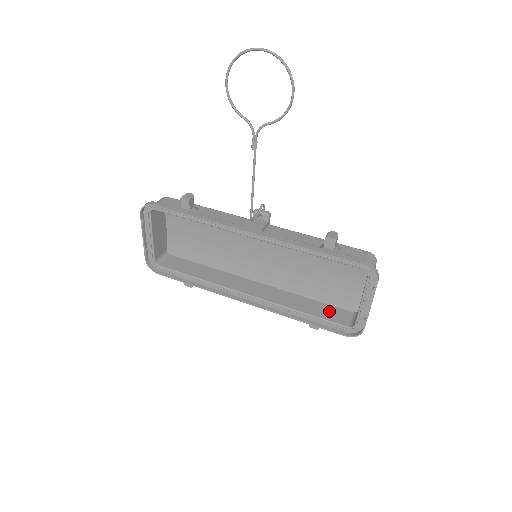
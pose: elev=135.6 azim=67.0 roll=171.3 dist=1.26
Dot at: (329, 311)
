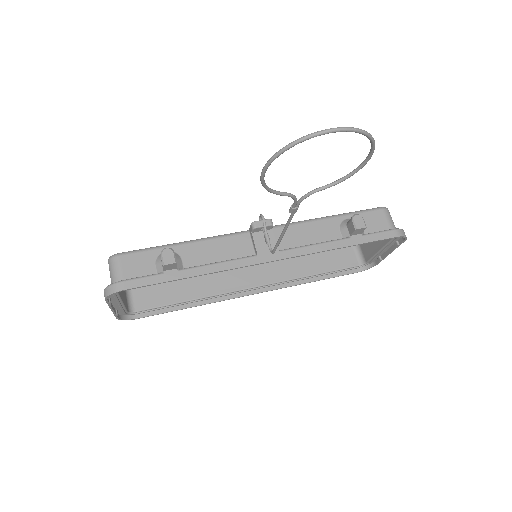
Dot at: (334, 257)
